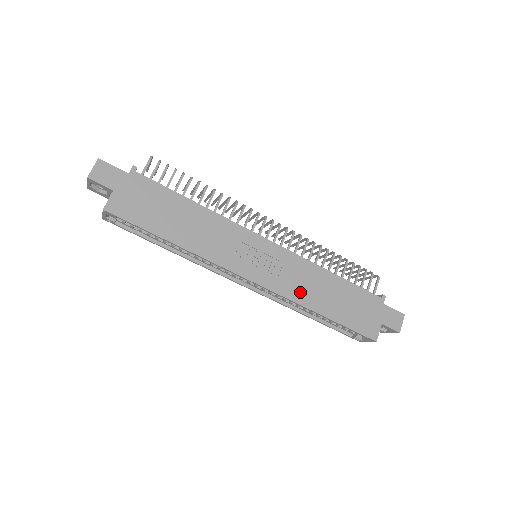
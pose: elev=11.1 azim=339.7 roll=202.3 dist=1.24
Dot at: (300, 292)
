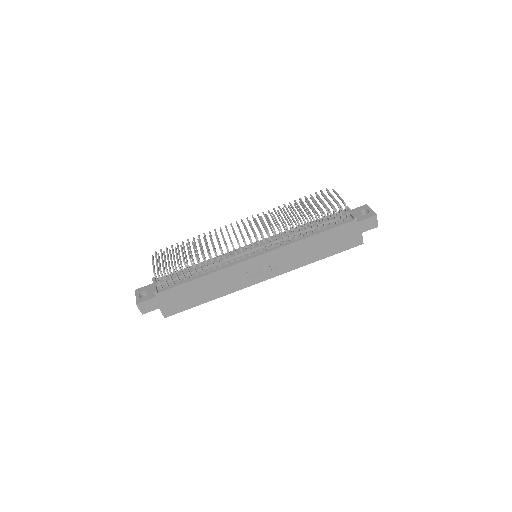
Dot at: (297, 262)
